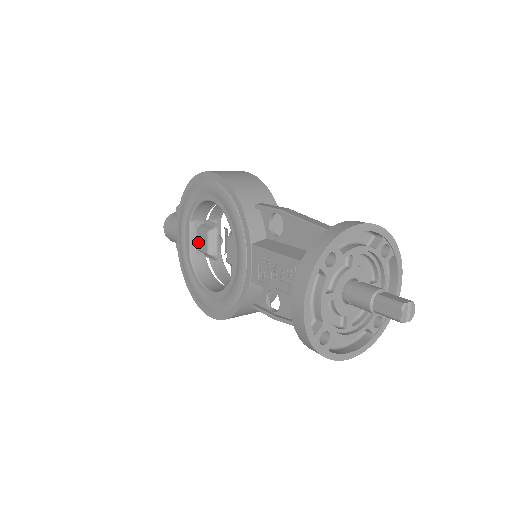
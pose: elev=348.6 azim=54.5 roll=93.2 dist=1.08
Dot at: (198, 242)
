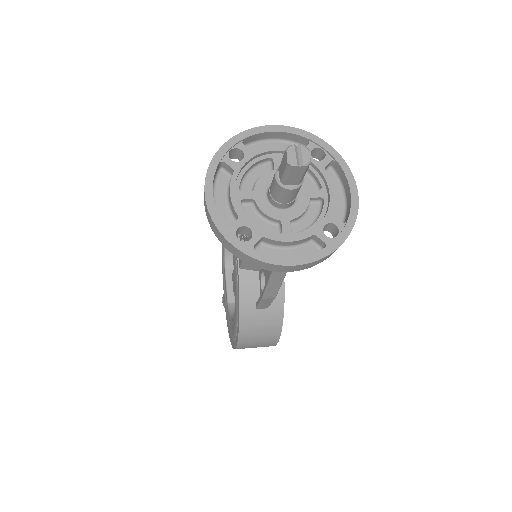
Dot at: (233, 287)
